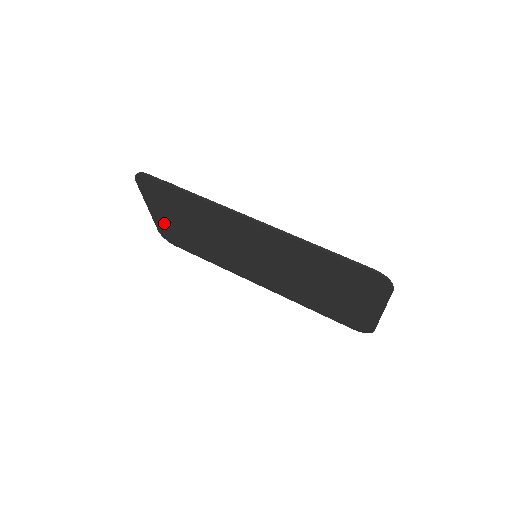
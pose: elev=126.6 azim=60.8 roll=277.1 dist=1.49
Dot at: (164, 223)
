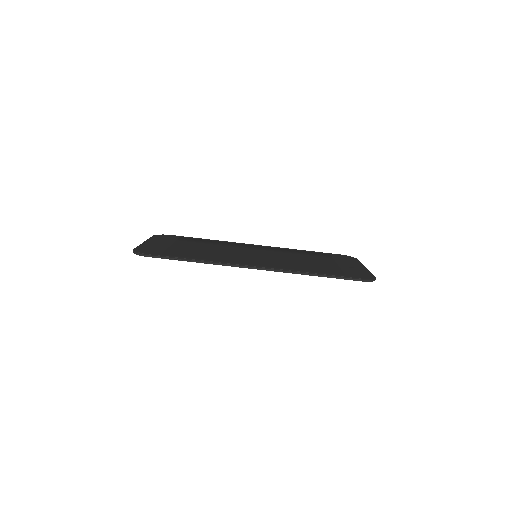
Dot at: occluded
